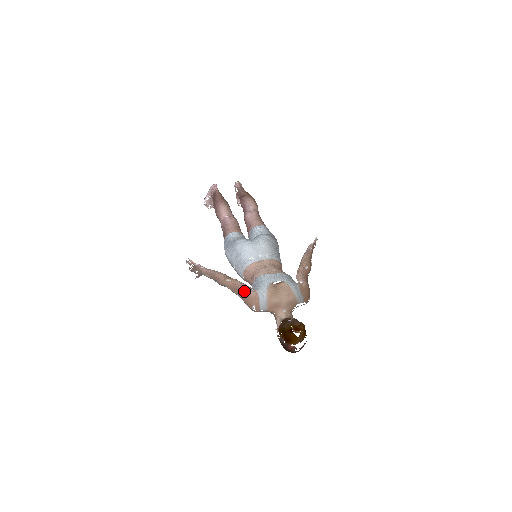
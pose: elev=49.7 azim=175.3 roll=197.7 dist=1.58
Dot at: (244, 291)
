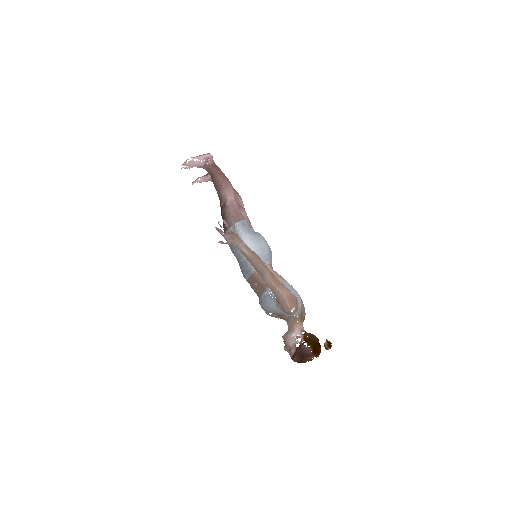
Dot at: (288, 289)
